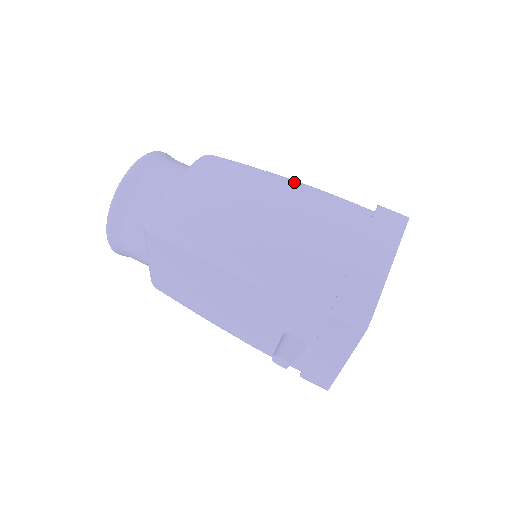
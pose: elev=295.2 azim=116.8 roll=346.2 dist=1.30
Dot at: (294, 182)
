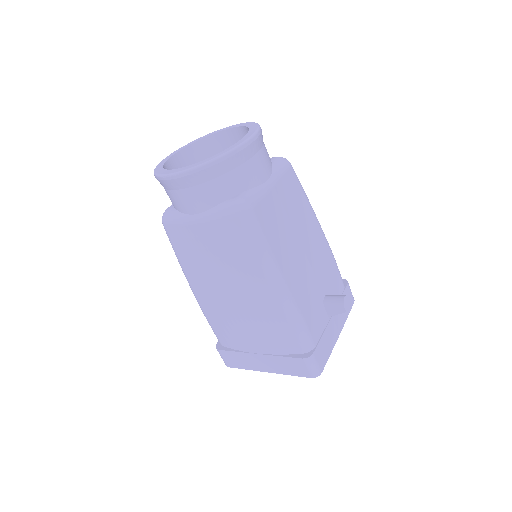
Dot at: (274, 296)
